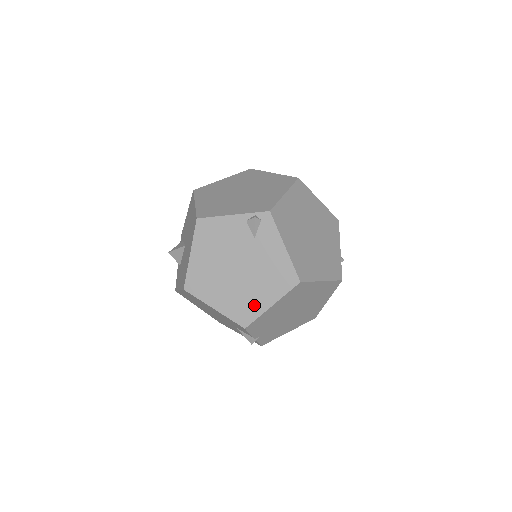
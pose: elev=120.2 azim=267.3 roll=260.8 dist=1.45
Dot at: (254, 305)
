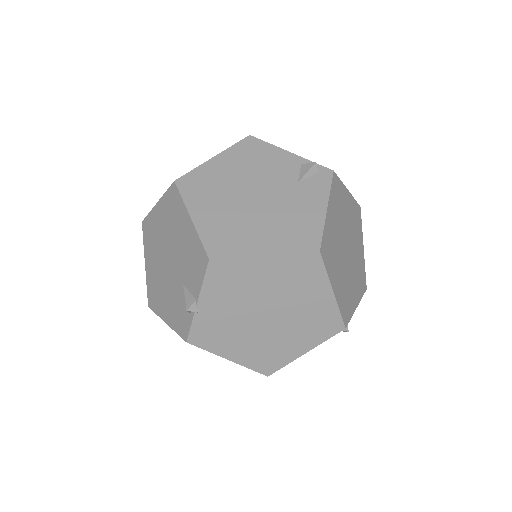
Dot at: (243, 241)
